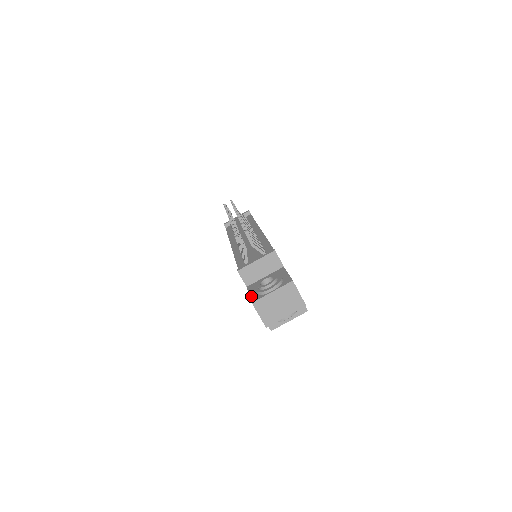
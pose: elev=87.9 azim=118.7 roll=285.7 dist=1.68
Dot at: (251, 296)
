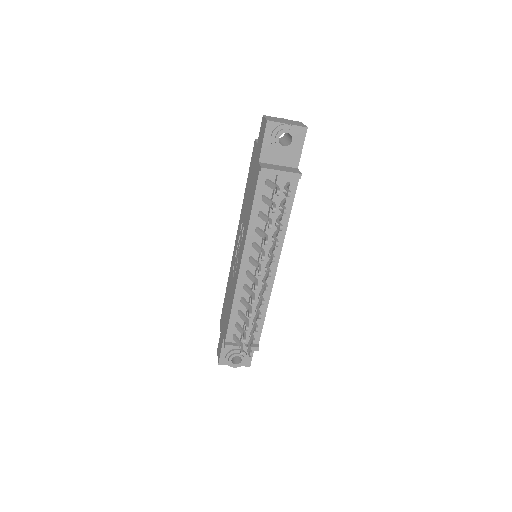
Dot at: (221, 357)
